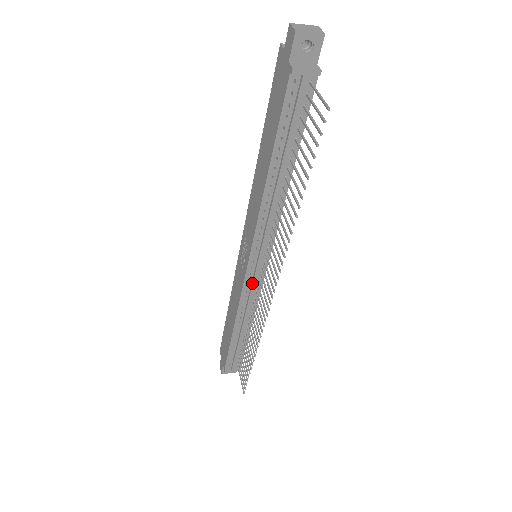
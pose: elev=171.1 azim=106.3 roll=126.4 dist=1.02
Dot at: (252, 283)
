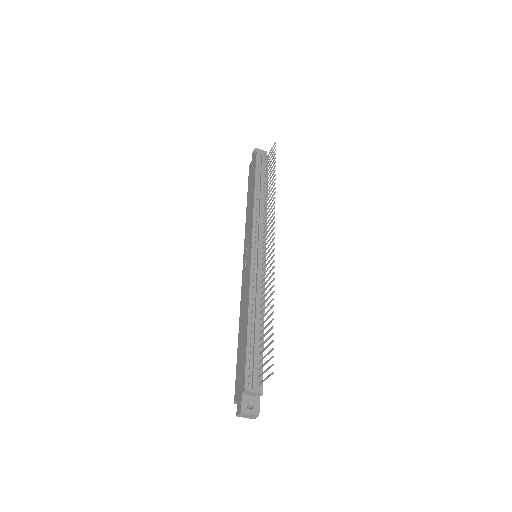
Dot at: (257, 264)
